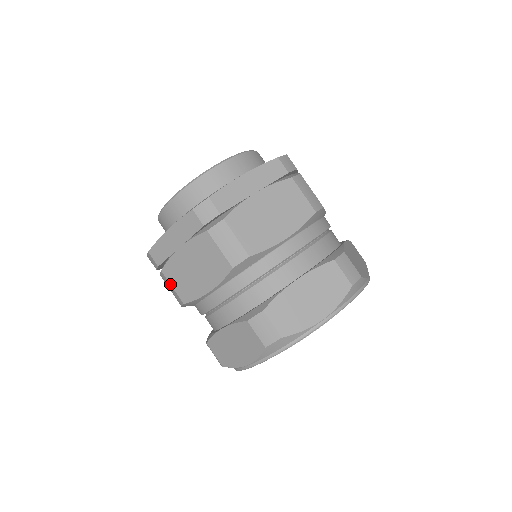
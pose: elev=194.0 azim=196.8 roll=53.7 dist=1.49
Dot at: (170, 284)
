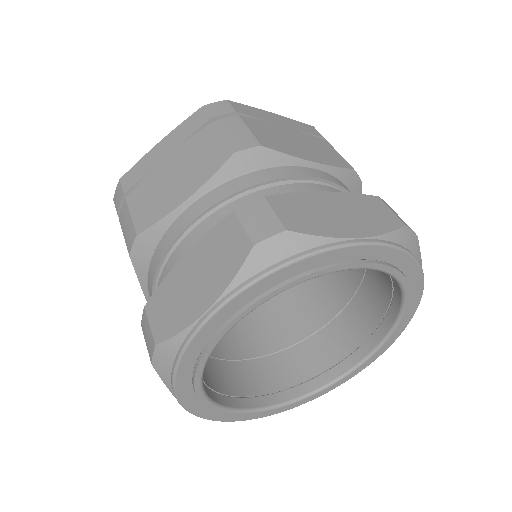
Dot at: occluded
